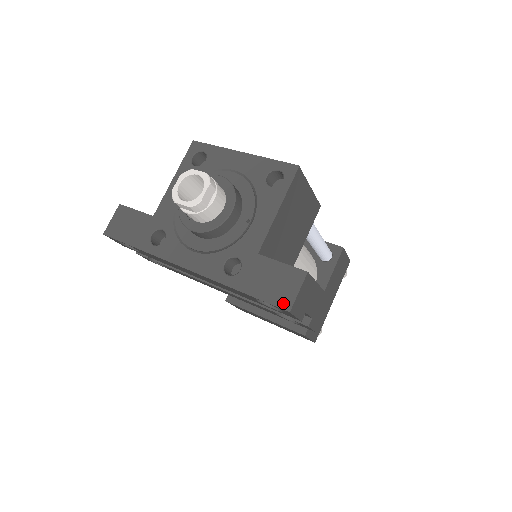
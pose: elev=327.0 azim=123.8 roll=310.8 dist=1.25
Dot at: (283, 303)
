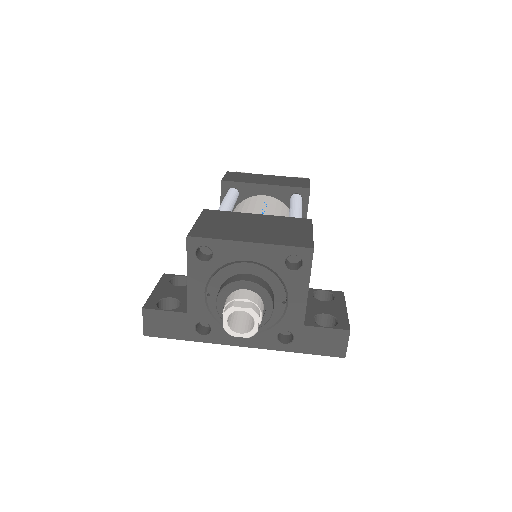
Dot at: (338, 354)
